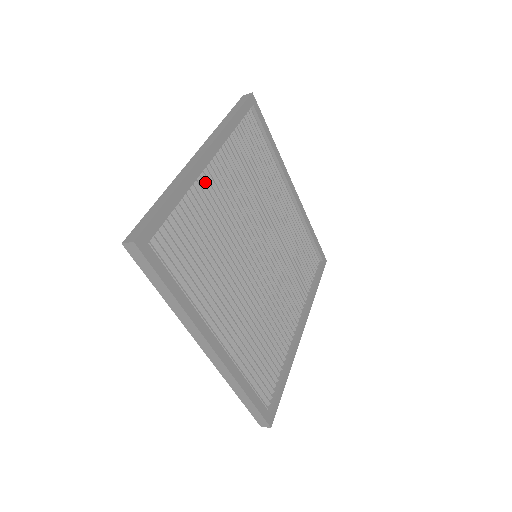
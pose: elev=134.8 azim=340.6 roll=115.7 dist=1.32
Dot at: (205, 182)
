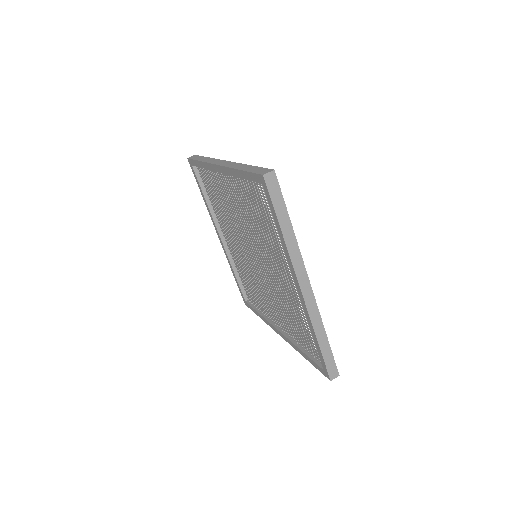
Dot at: (233, 181)
